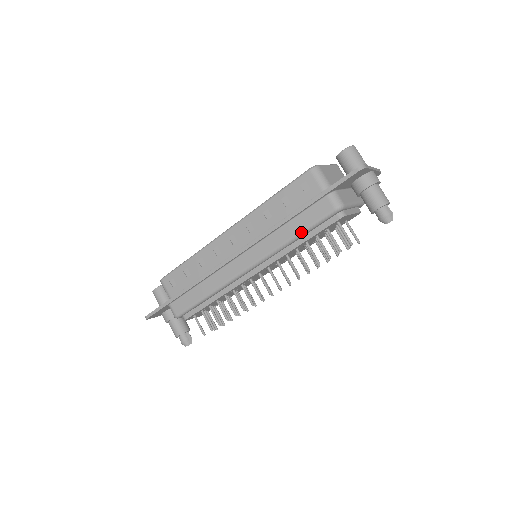
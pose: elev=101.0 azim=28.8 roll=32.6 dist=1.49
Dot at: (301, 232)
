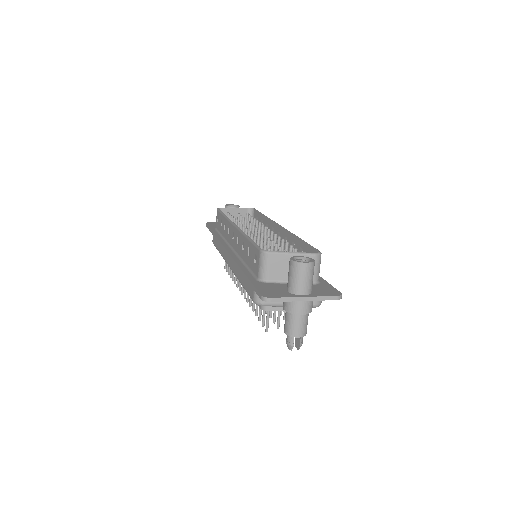
Dot at: (243, 286)
